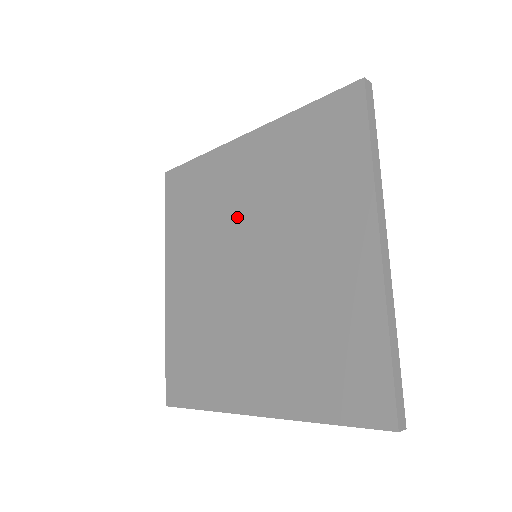
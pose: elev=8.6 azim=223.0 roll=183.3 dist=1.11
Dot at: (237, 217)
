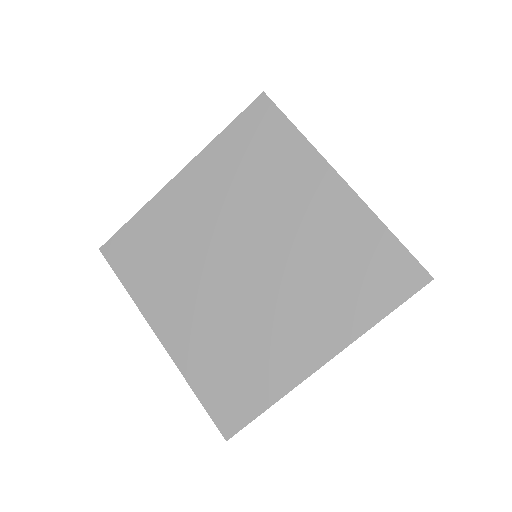
Dot at: (273, 221)
